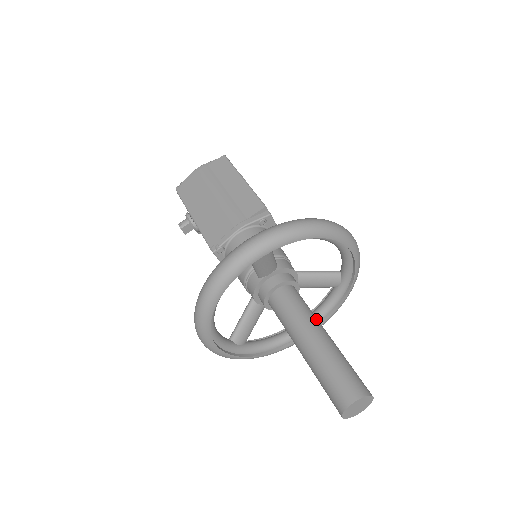
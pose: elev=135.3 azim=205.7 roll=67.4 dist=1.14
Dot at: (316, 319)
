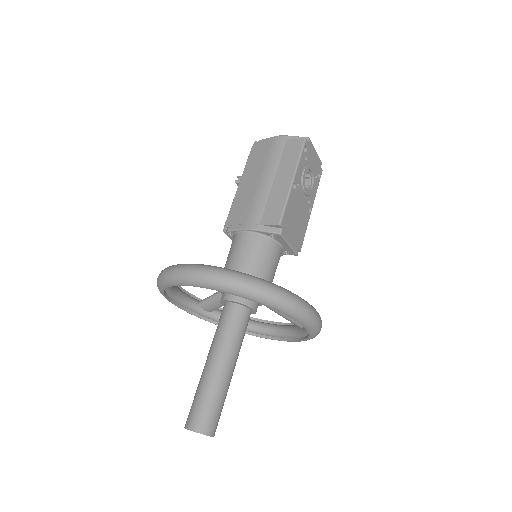
Dot at: (234, 350)
